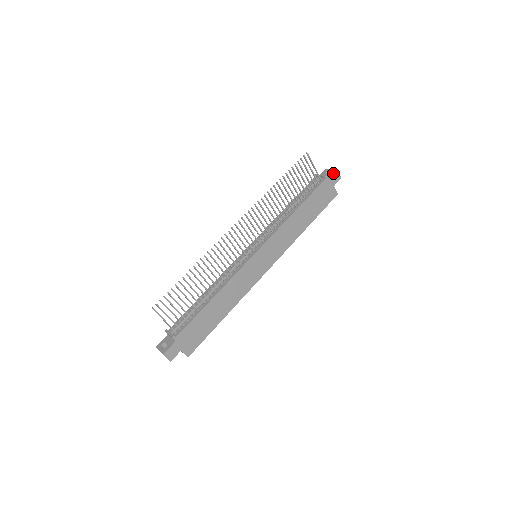
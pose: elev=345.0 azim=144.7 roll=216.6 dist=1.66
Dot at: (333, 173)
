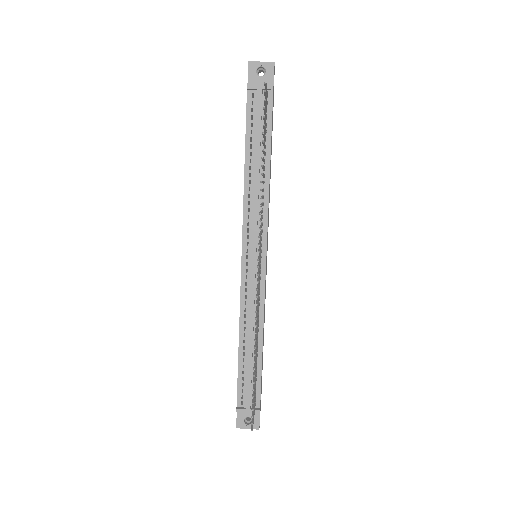
Dot at: occluded
